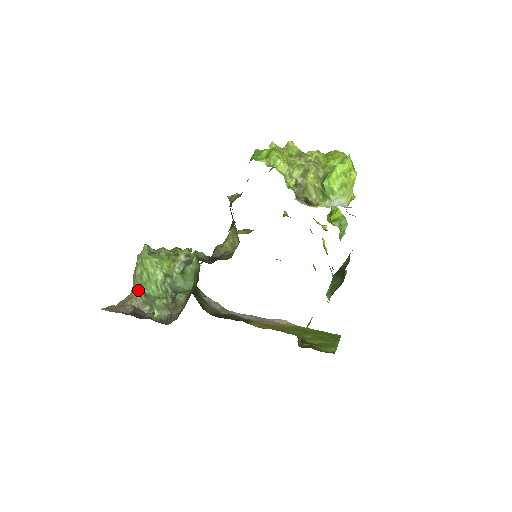
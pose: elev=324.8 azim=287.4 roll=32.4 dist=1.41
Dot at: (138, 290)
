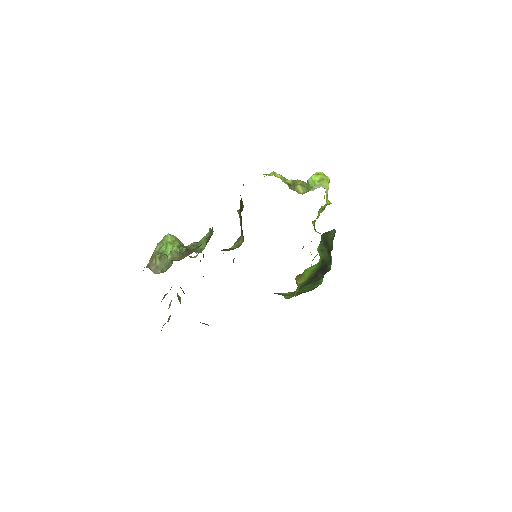
Dot at: (155, 256)
